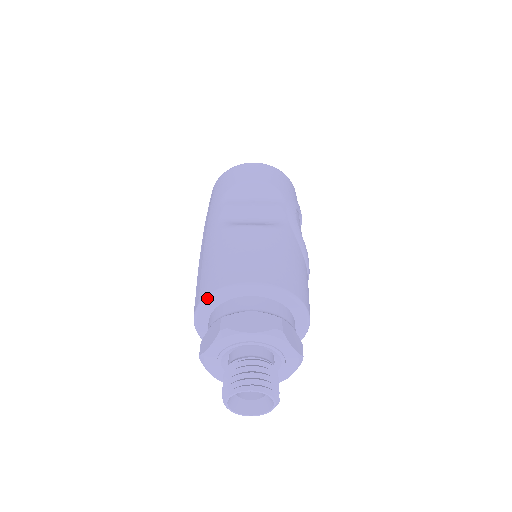
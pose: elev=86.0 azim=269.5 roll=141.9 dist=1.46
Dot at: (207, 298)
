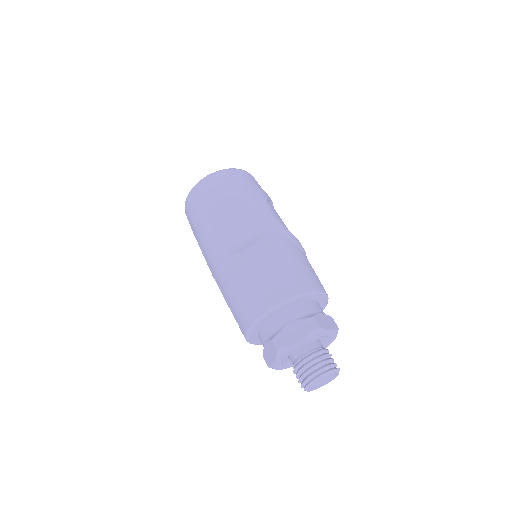
Dot at: (251, 328)
